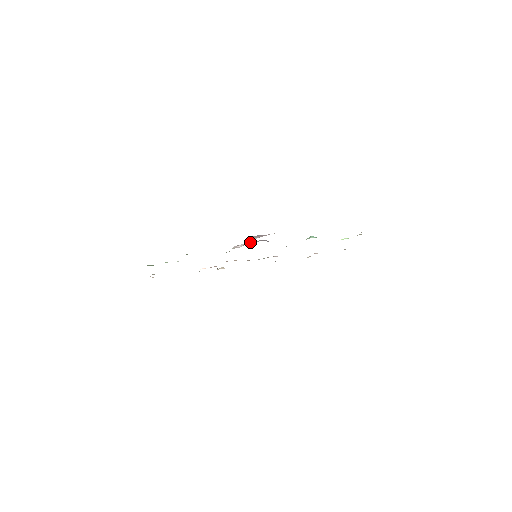
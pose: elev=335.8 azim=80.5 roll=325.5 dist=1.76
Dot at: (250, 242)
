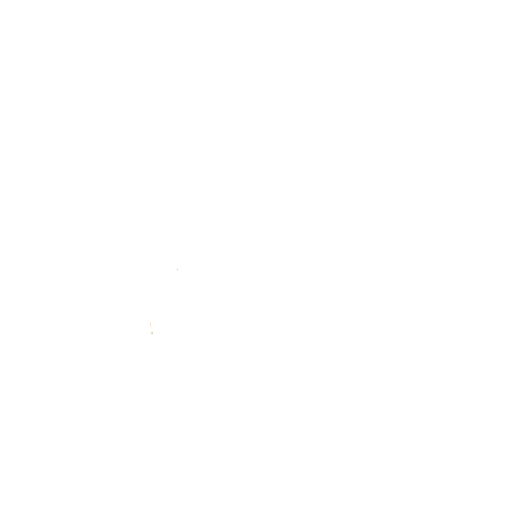
Dot at: occluded
